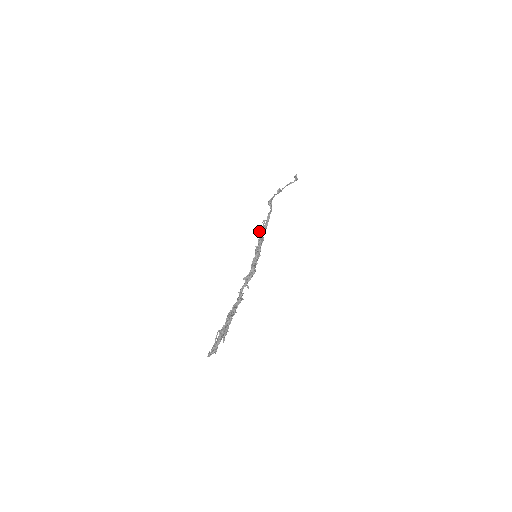
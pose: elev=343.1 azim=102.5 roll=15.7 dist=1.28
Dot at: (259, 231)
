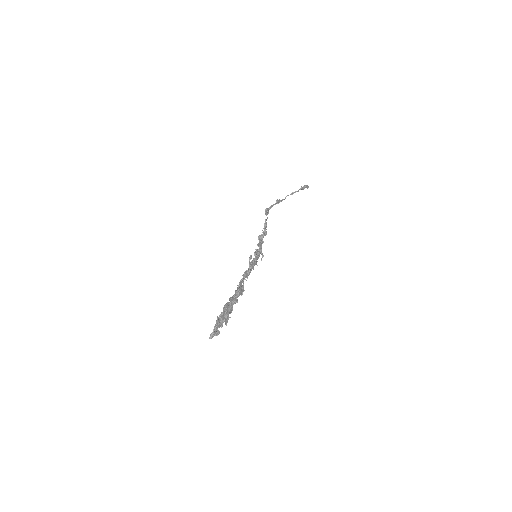
Dot at: (258, 237)
